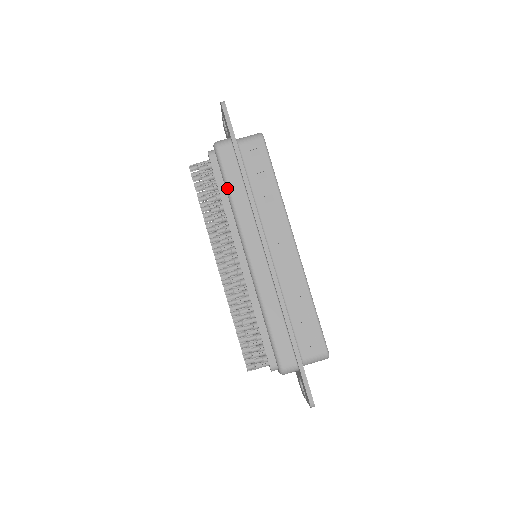
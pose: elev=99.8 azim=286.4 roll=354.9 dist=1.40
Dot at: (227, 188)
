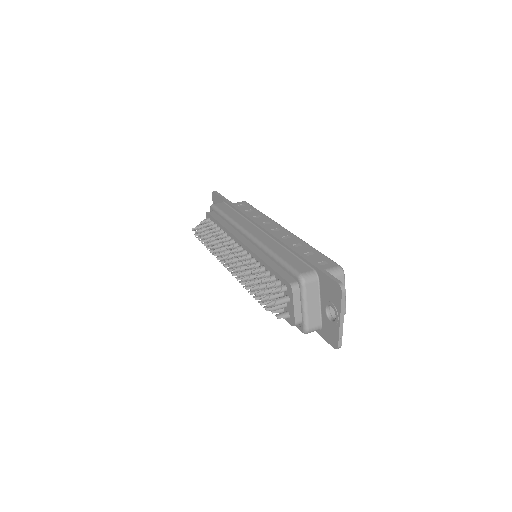
Dot at: (224, 215)
